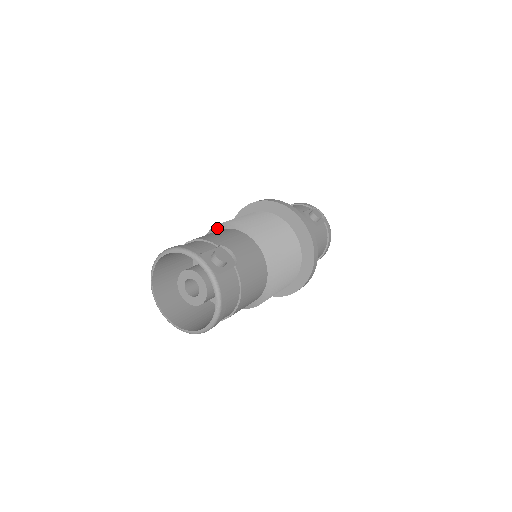
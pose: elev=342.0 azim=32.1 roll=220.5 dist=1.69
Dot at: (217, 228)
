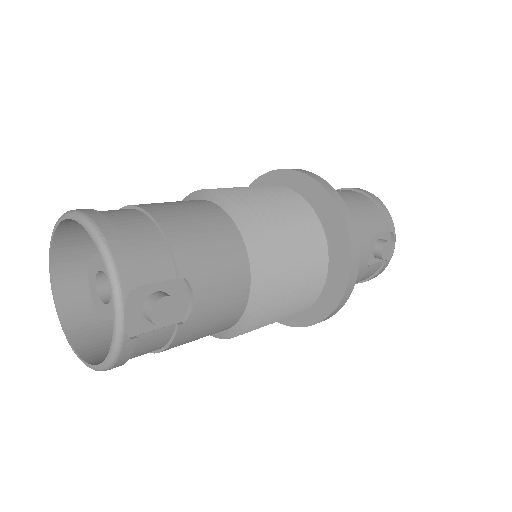
Dot at: (226, 204)
